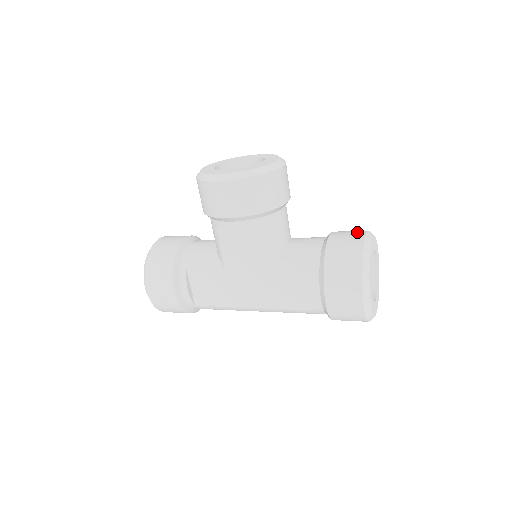
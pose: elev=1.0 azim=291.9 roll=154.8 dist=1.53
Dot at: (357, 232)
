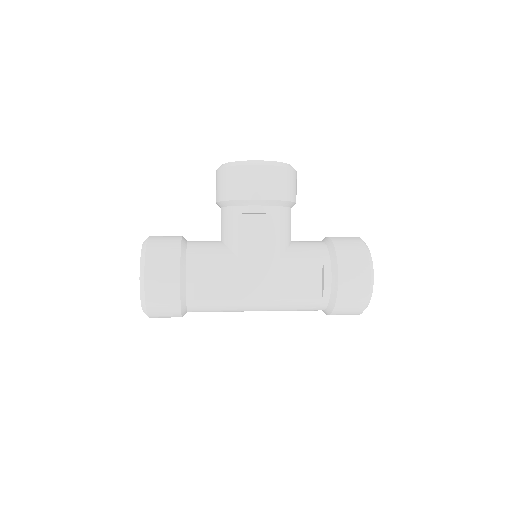
Dot at: occluded
